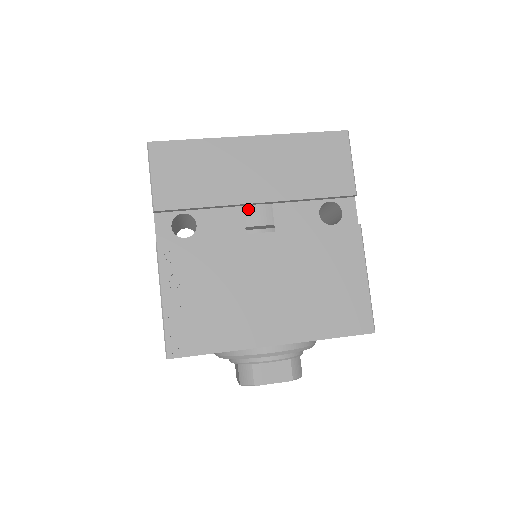
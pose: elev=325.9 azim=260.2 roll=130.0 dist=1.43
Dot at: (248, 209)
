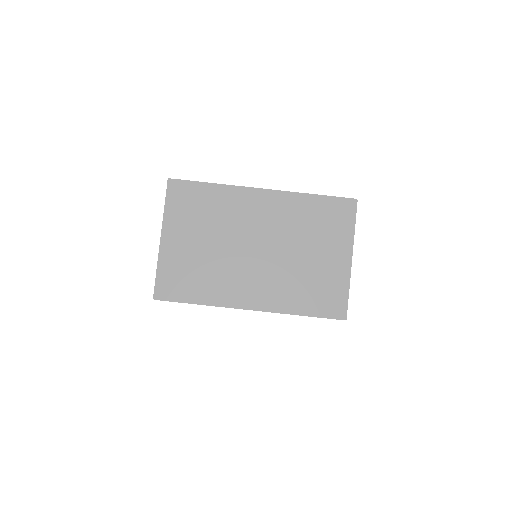
Dot at: occluded
